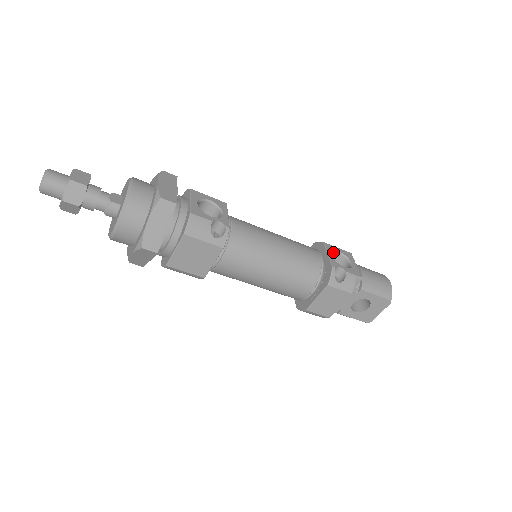
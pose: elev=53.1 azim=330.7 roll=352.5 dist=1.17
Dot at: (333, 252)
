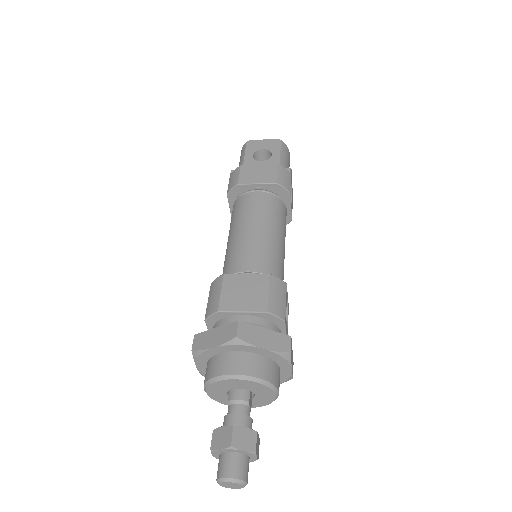
Dot at: occluded
